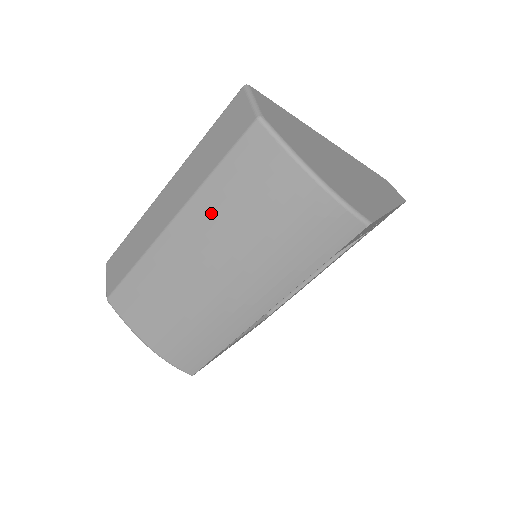
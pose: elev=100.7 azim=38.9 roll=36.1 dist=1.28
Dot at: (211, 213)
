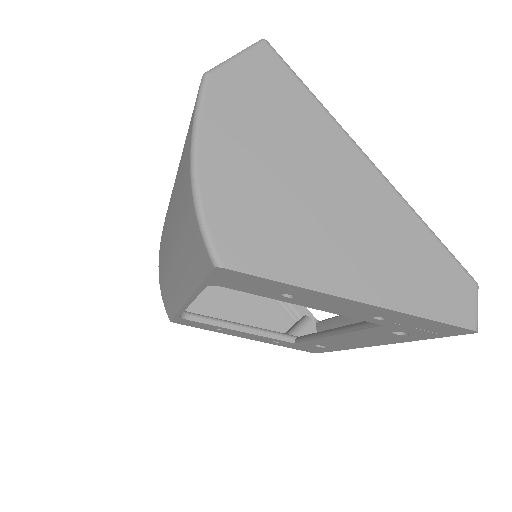
Dot at: occluded
